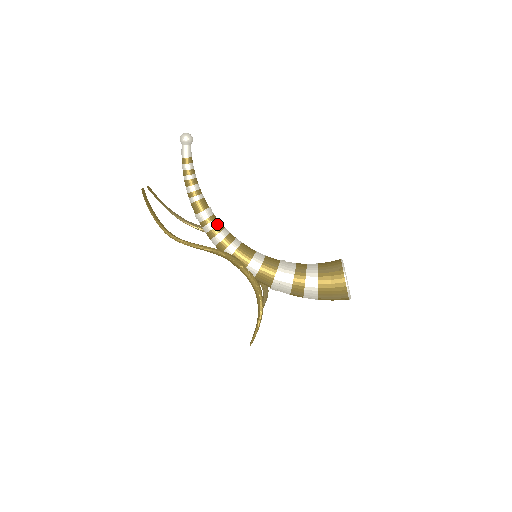
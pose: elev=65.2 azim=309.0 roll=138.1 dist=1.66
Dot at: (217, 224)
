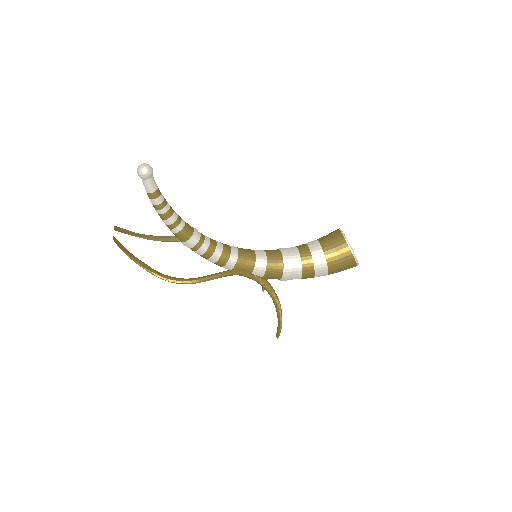
Dot at: (209, 244)
